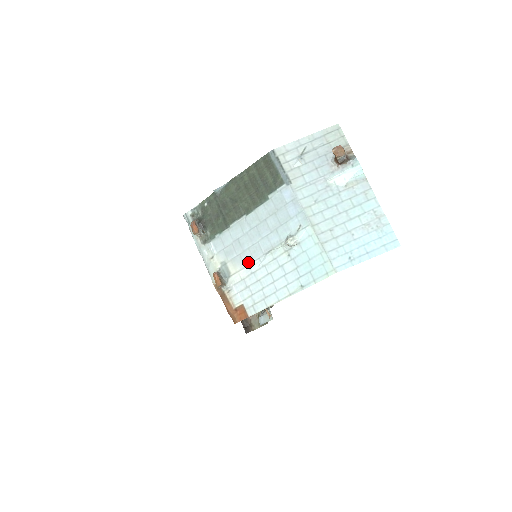
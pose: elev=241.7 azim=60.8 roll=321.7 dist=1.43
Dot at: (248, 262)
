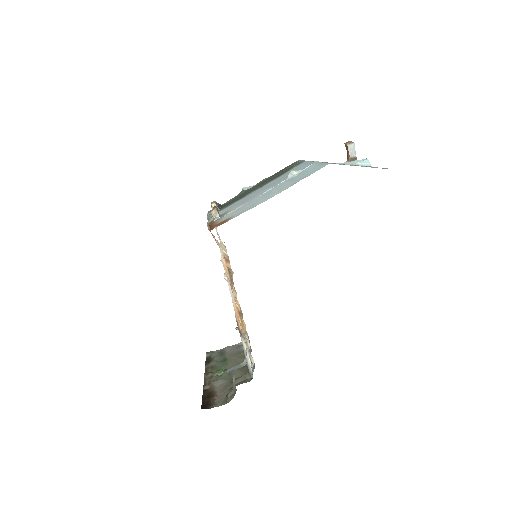
Dot at: (250, 200)
